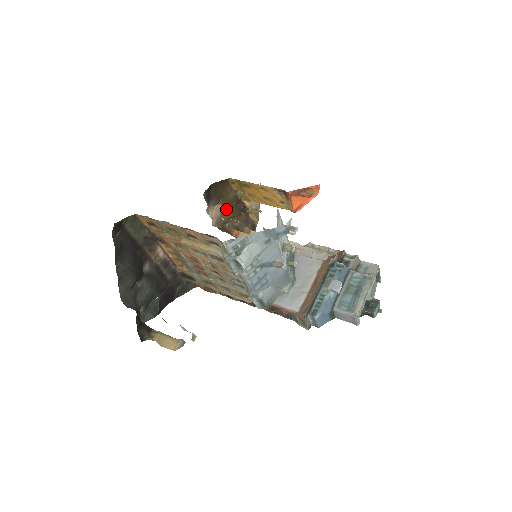
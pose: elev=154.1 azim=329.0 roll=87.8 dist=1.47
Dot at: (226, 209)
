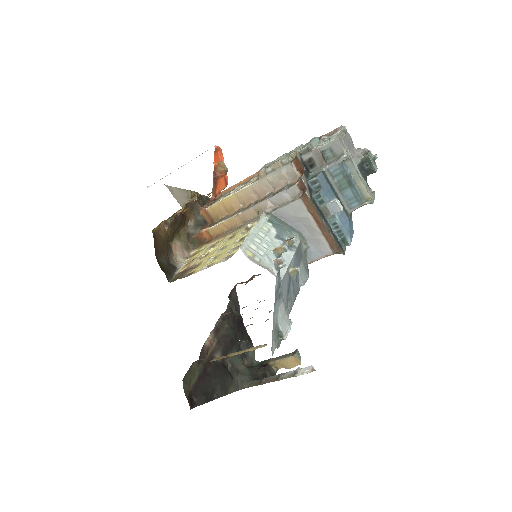
Dot at: (176, 232)
